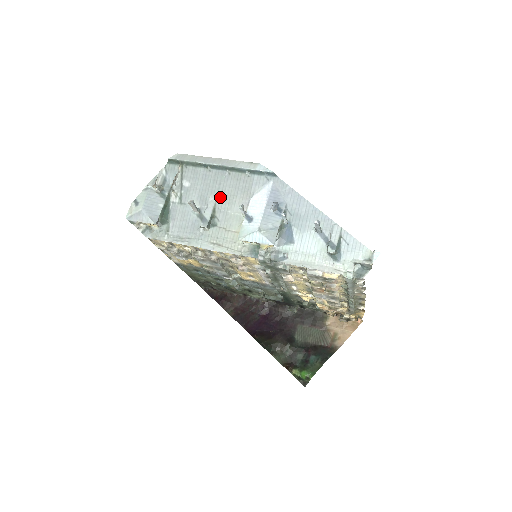
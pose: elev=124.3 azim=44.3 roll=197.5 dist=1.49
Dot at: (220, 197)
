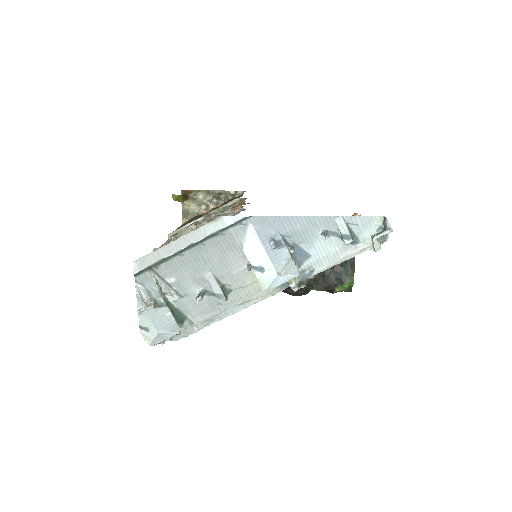
Dot at: (213, 268)
